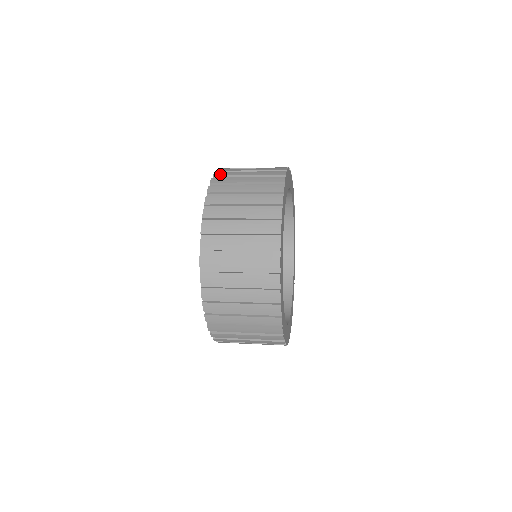
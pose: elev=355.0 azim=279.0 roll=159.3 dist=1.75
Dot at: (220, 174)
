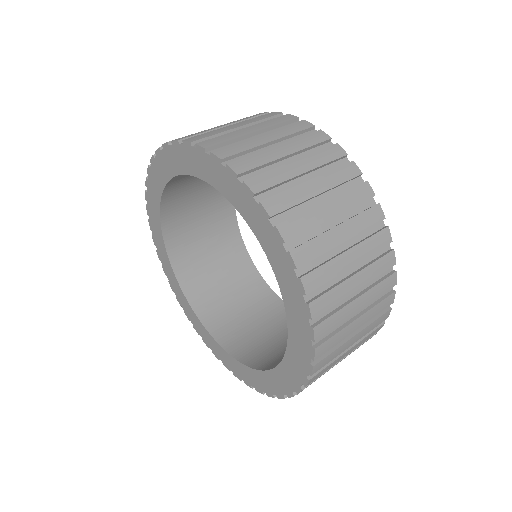
Dot at: (315, 285)
